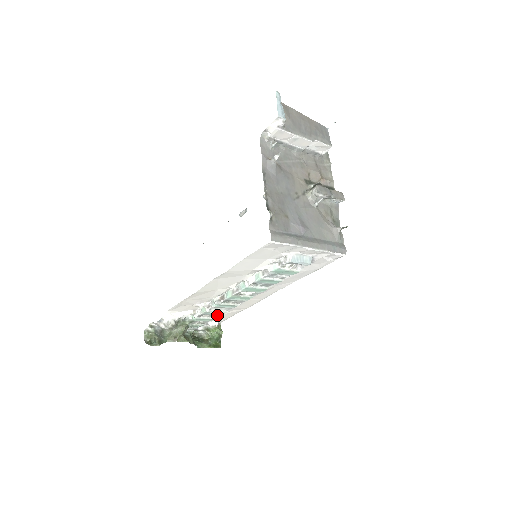
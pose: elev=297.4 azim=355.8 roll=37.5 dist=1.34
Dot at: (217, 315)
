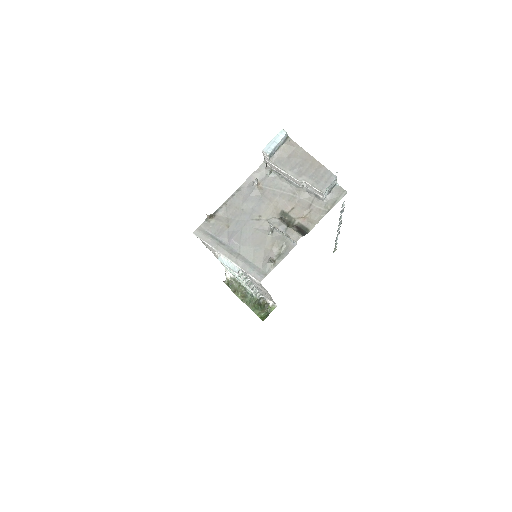
Dot at: occluded
